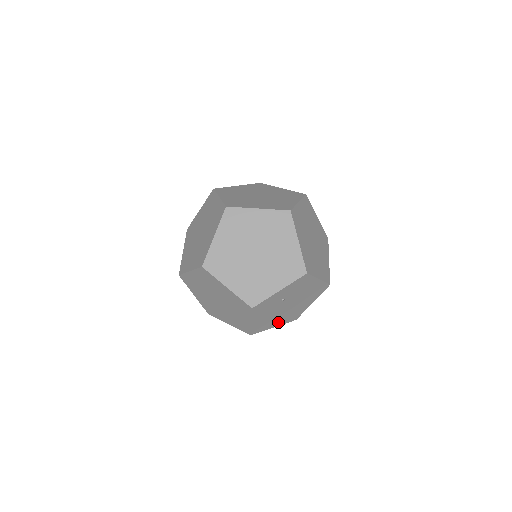
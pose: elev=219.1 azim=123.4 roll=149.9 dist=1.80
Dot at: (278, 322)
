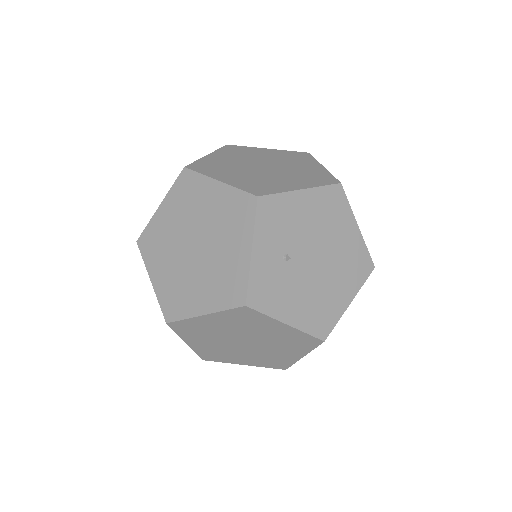
Dot at: (344, 292)
